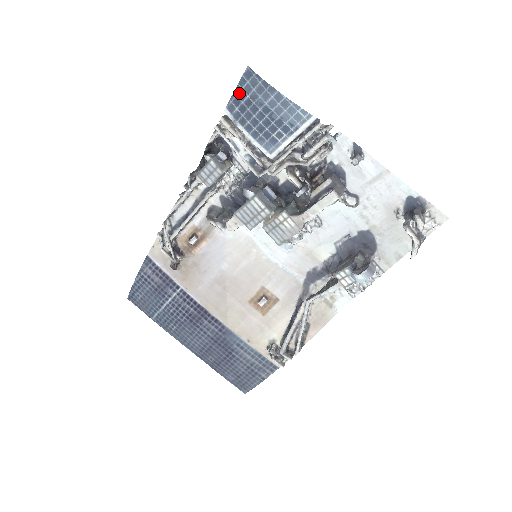
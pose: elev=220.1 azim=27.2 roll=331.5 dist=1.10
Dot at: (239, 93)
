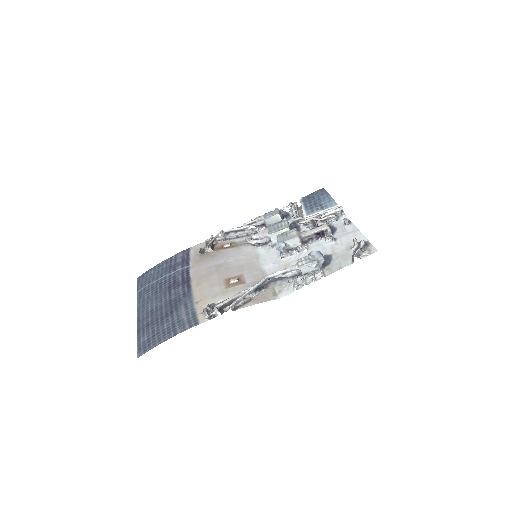
Dot at: (312, 194)
